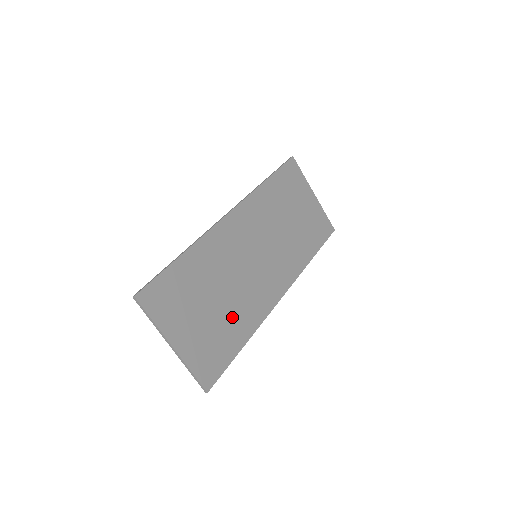
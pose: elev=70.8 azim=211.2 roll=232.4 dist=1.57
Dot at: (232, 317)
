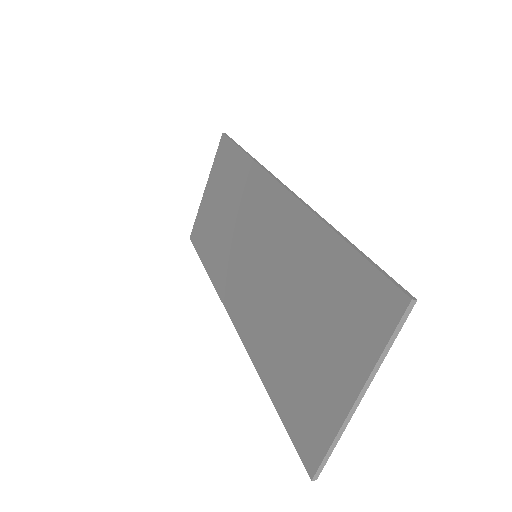
Dot at: (284, 347)
